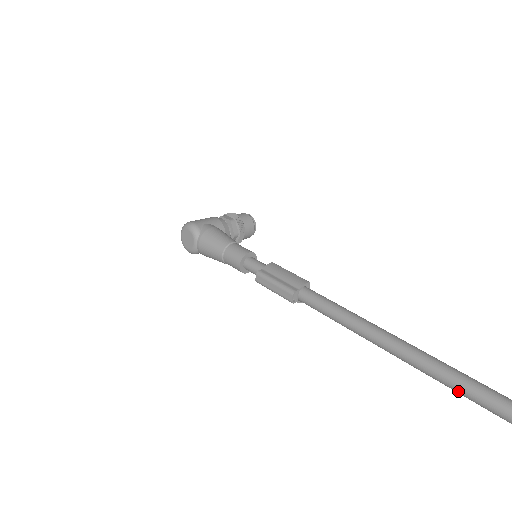
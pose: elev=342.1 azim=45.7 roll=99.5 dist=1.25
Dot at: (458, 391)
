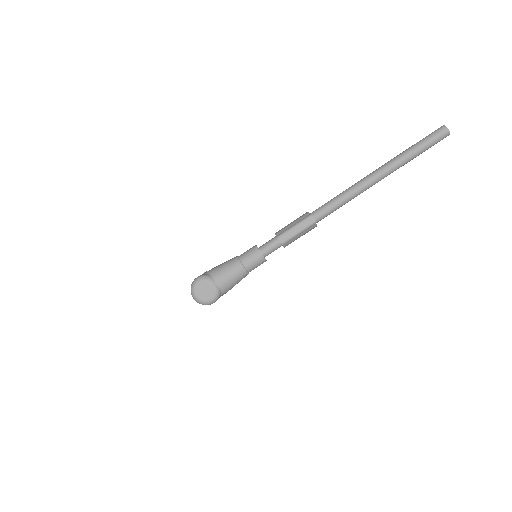
Dot at: (420, 150)
